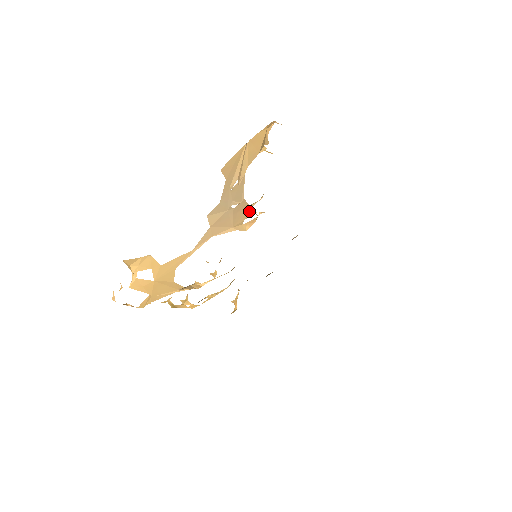
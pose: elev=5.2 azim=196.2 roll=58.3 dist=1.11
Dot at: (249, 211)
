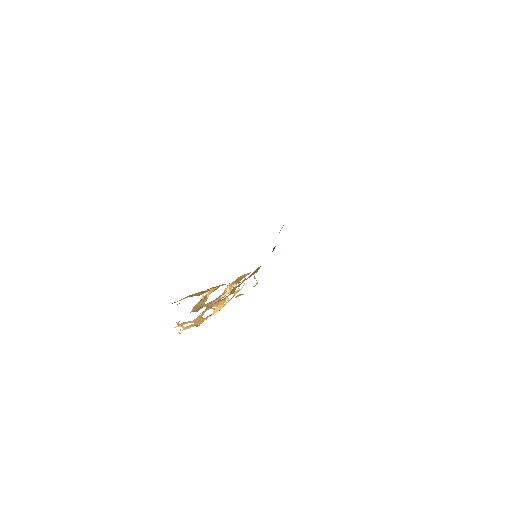
Dot at: (224, 293)
